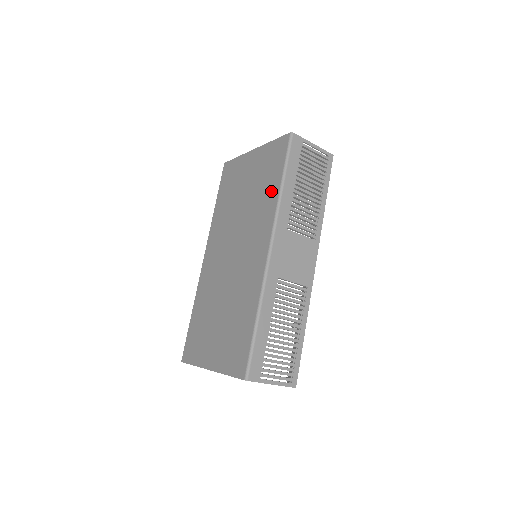
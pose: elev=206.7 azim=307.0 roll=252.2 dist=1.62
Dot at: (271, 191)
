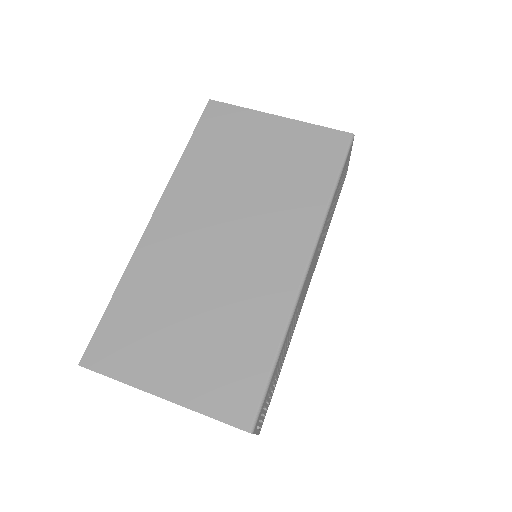
Dot at: (314, 190)
